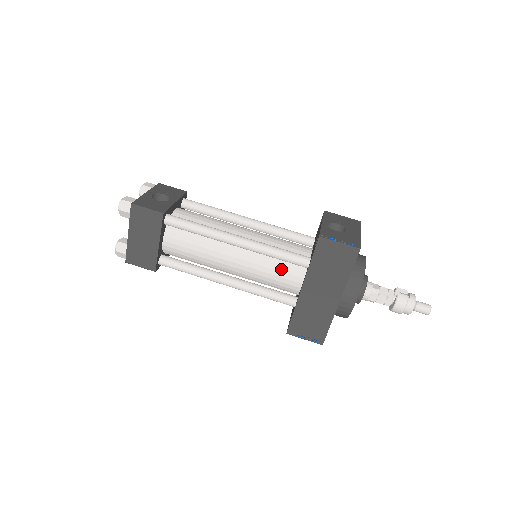
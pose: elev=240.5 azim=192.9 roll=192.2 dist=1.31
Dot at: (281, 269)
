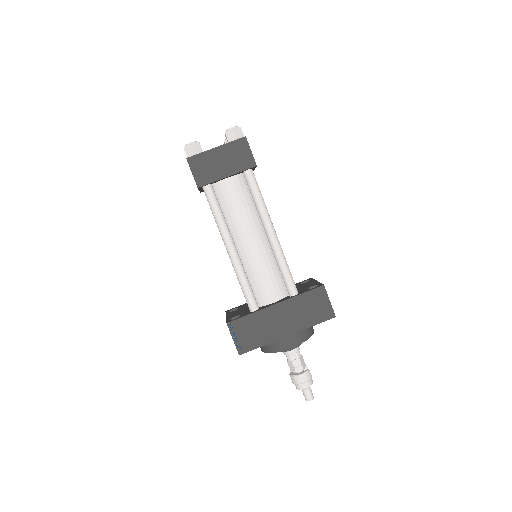
Dot at: (274, 279)
